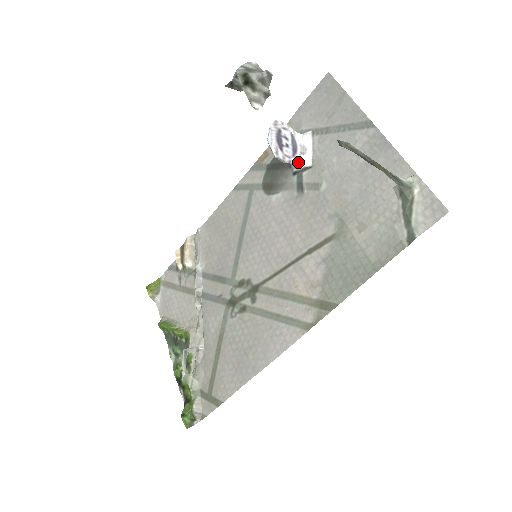
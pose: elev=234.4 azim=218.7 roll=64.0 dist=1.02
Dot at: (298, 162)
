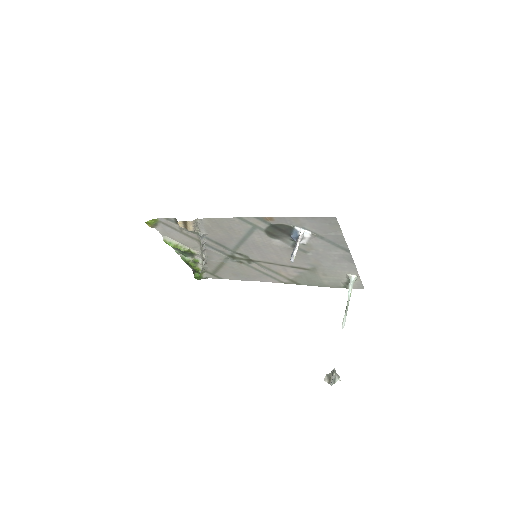
Dot at: occluded
